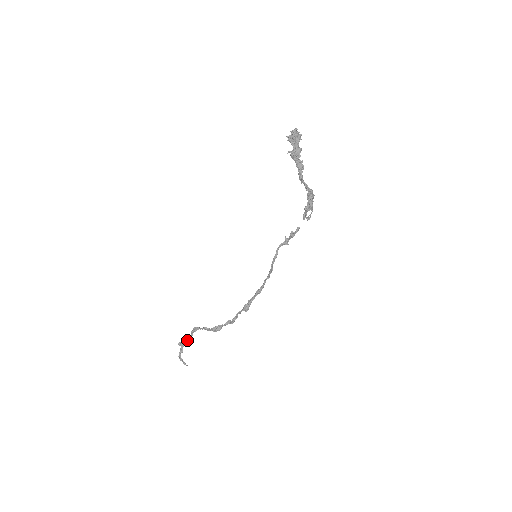
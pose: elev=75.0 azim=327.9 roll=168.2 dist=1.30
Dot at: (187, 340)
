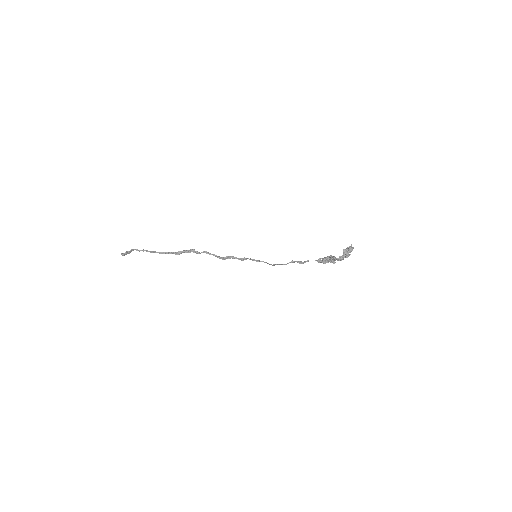
Dot at: occluded
